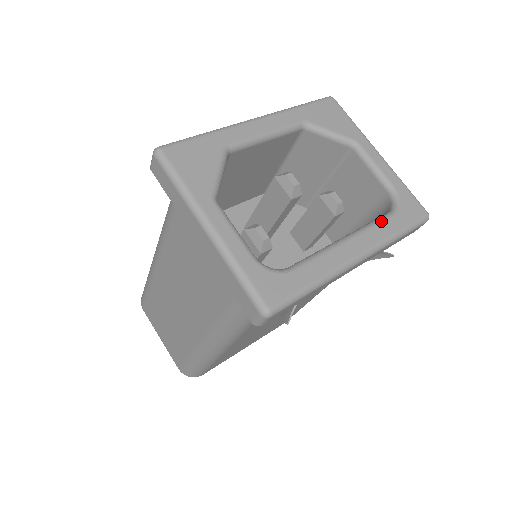
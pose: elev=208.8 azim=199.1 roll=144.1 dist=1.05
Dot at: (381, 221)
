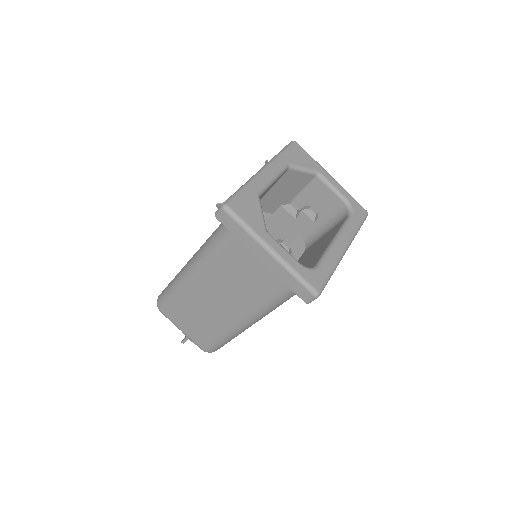
Dot at: (348, 223)
